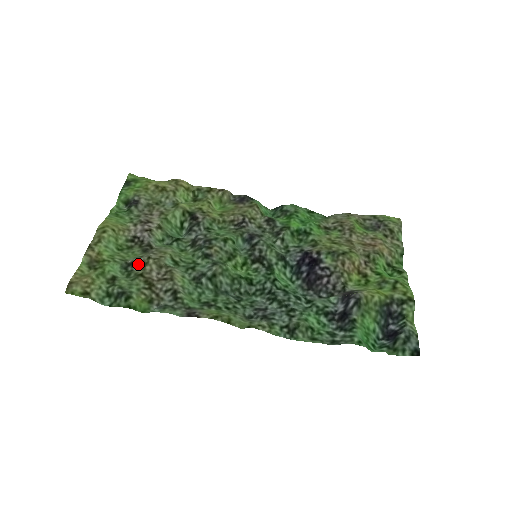
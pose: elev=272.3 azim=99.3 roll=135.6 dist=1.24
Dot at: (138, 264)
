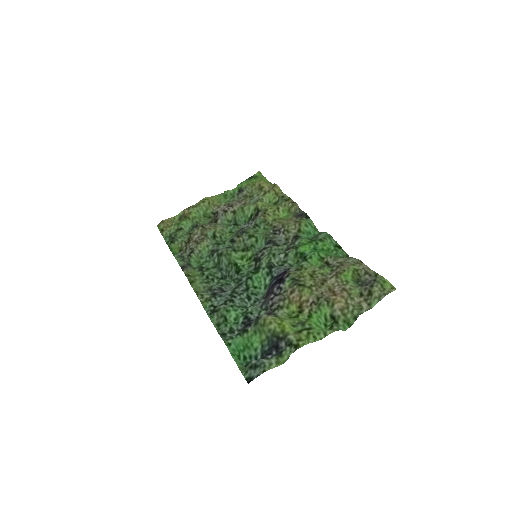
Dot at: (198, 227)
